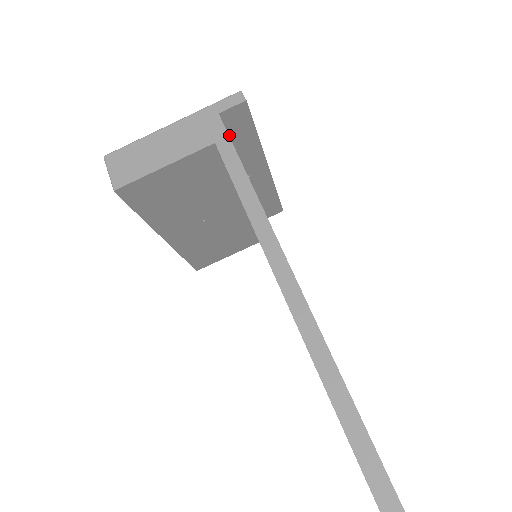
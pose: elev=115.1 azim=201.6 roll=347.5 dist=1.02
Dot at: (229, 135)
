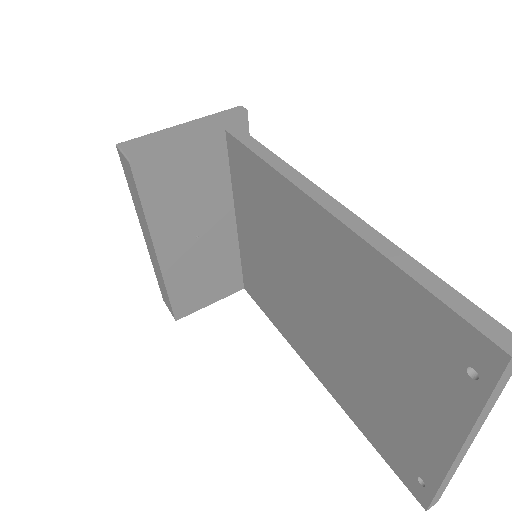
Dot at: occluded
